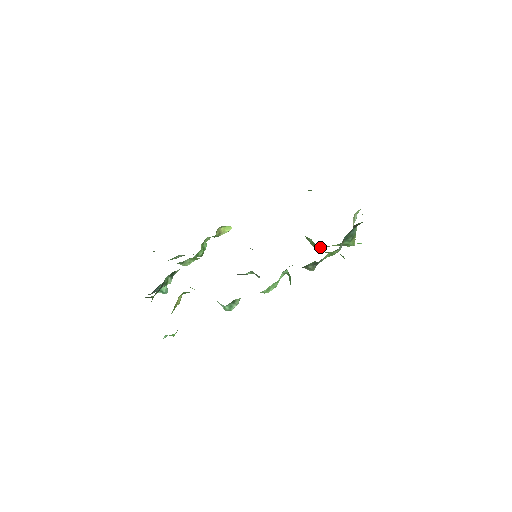
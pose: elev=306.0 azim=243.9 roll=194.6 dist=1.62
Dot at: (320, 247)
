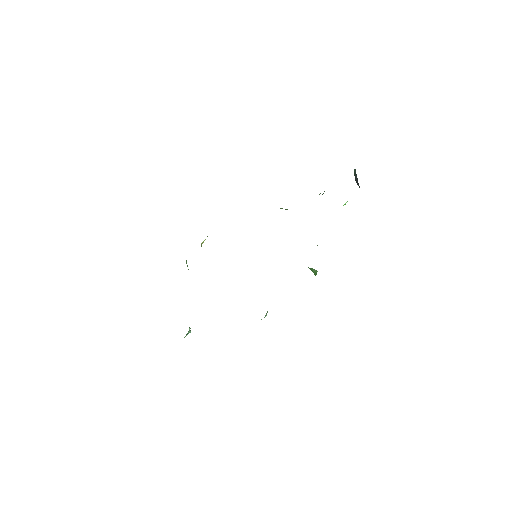
Dot at: occluded
